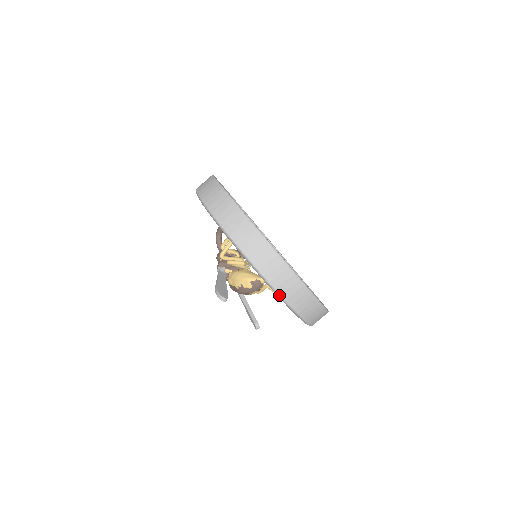
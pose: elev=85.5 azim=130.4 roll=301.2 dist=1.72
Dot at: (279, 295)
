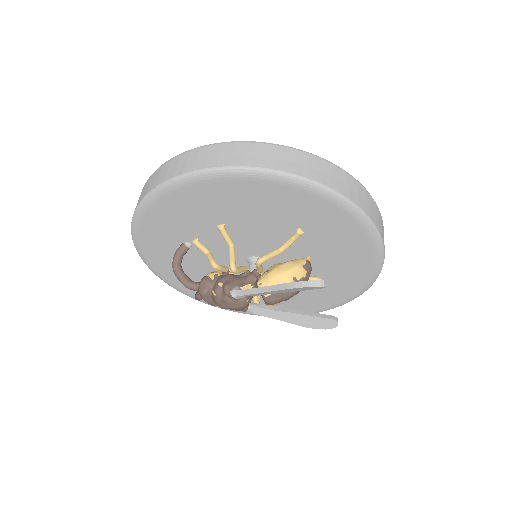
Dot at: (379, 234)
